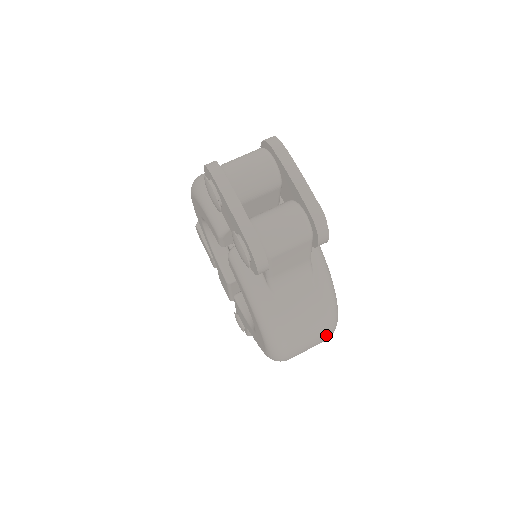
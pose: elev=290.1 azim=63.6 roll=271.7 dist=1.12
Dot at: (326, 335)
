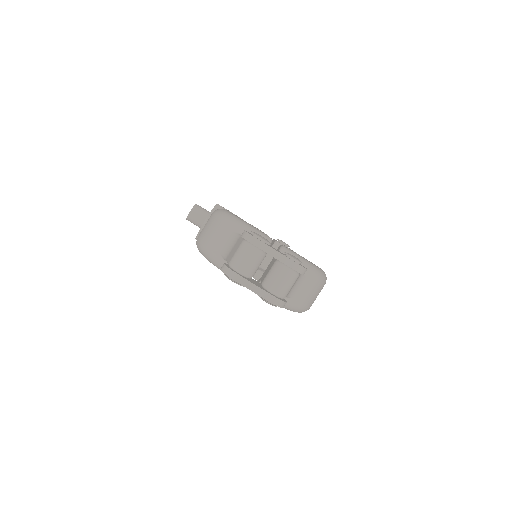
Dot at: occluded
